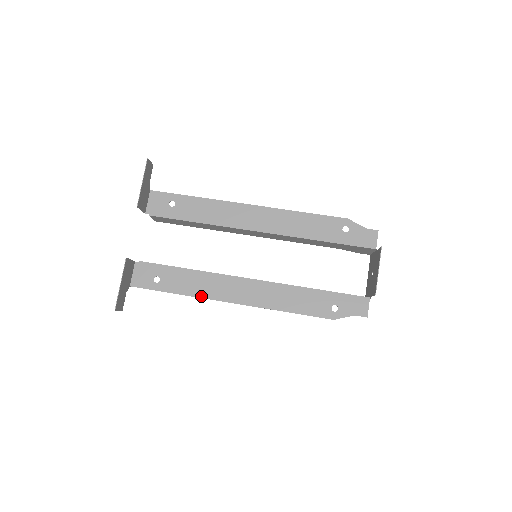
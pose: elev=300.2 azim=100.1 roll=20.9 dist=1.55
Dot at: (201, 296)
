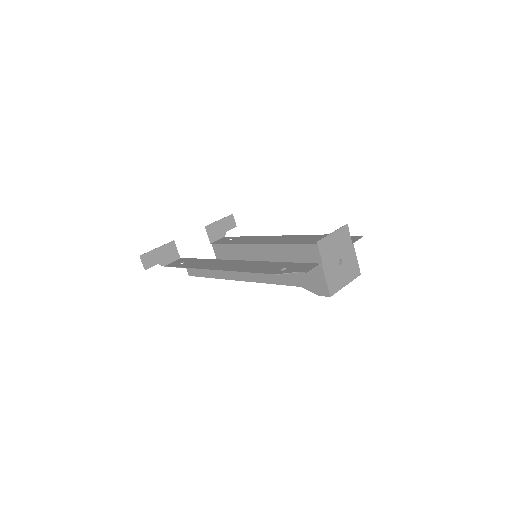
Dot at: (197, 268)
